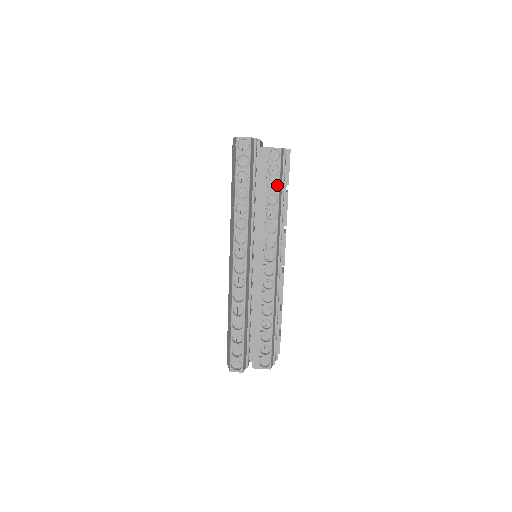
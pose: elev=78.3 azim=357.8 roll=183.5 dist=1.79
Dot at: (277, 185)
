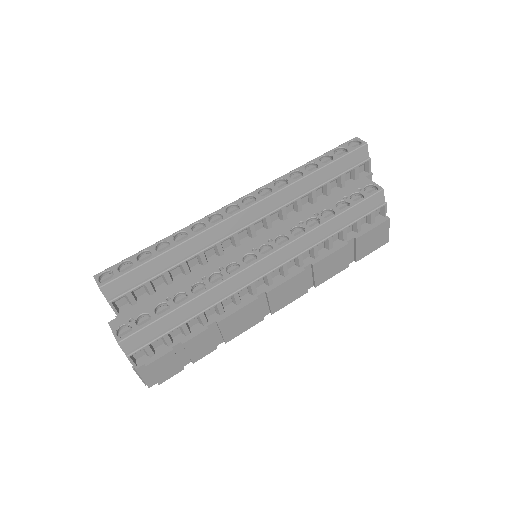
Dot at: (346, 210)
